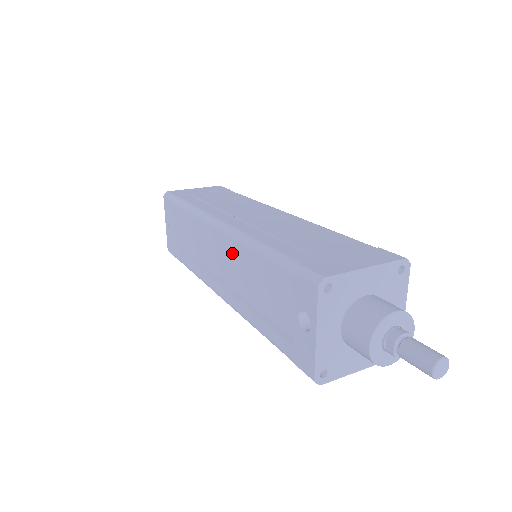
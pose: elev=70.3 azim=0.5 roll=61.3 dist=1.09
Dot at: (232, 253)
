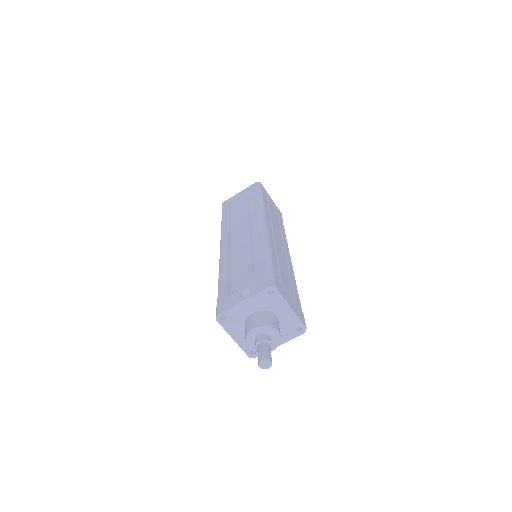
Dot at: (253, 240)
